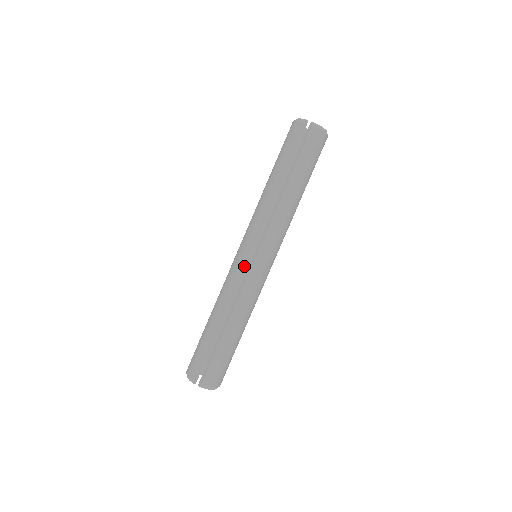
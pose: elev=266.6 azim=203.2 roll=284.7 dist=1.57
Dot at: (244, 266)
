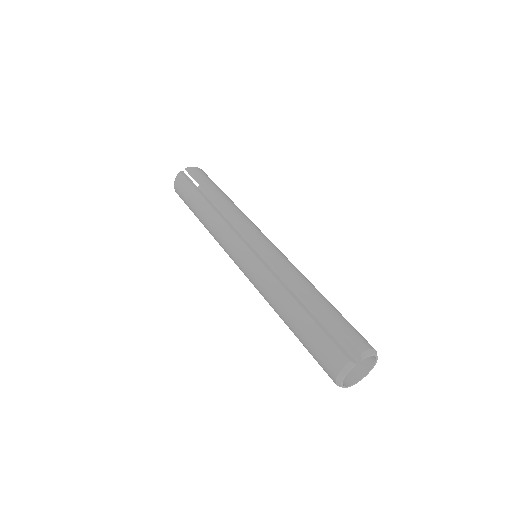
Dot at: (257, 255)
